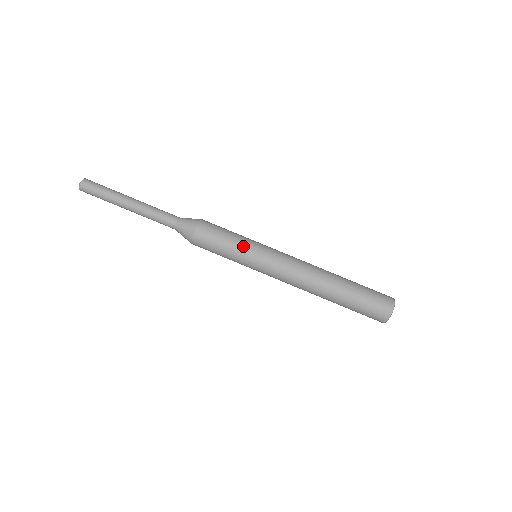
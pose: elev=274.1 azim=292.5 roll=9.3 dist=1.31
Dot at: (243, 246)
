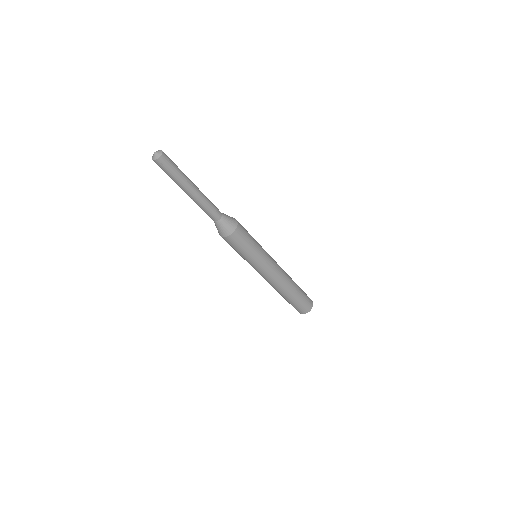
Dot at: (244, 258)
